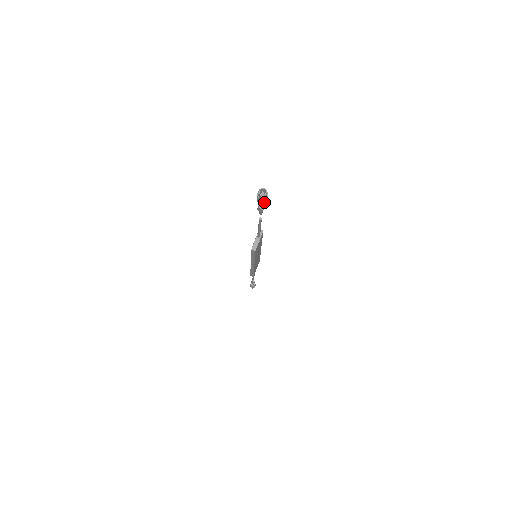
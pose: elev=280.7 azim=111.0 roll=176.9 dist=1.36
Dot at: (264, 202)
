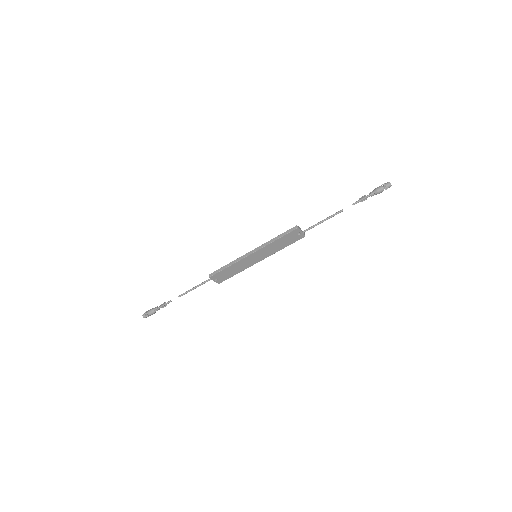
Dot at: (381, 189)
